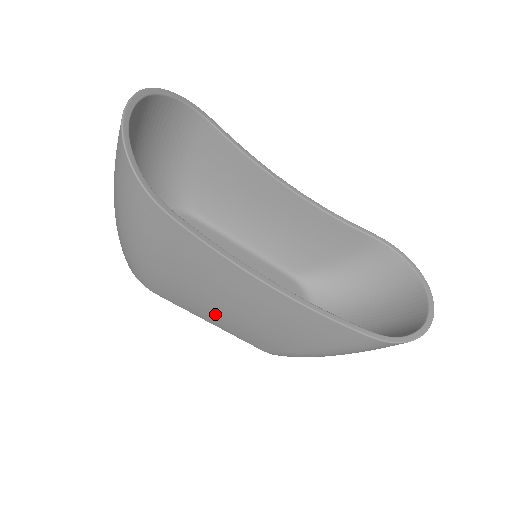
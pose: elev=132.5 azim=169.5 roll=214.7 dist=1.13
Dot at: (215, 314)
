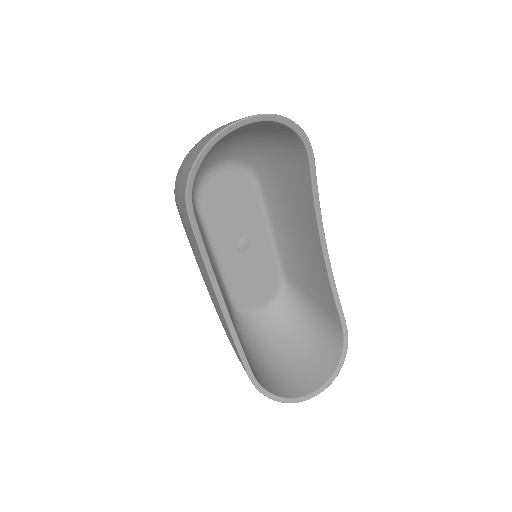
Dot at: occluded
